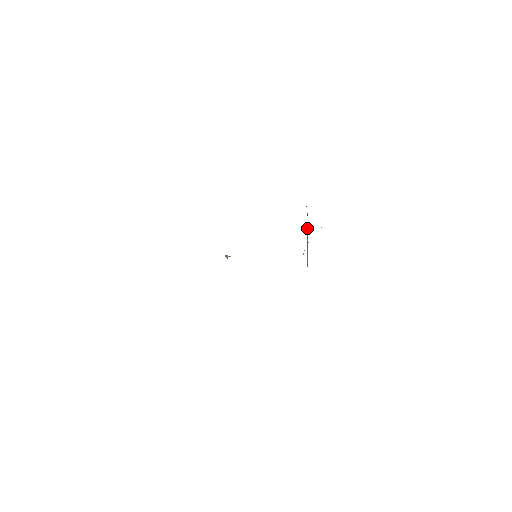
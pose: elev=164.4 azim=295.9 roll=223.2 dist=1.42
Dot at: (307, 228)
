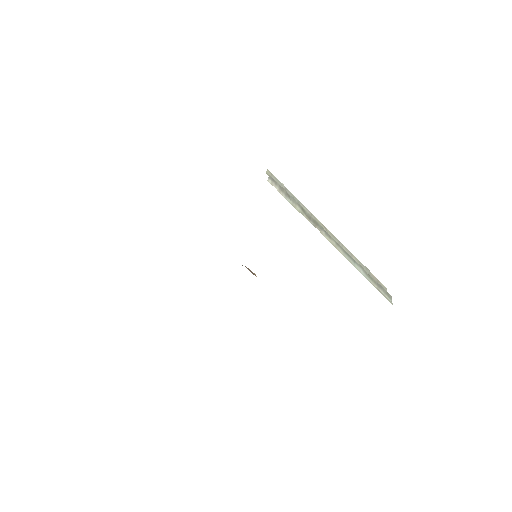
Dot at: occluded
